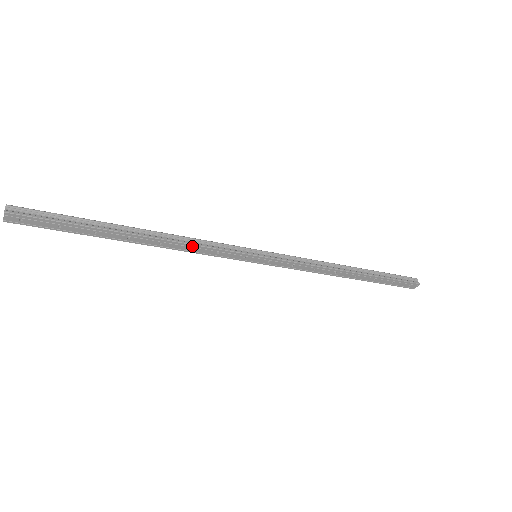
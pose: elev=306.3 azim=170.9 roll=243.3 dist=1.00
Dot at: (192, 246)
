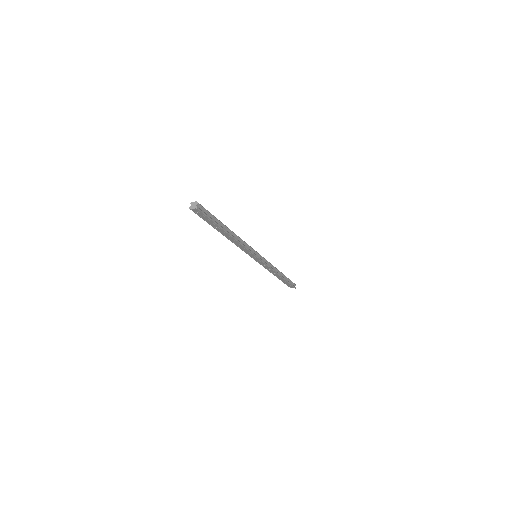
Dot at: (242, 246)
